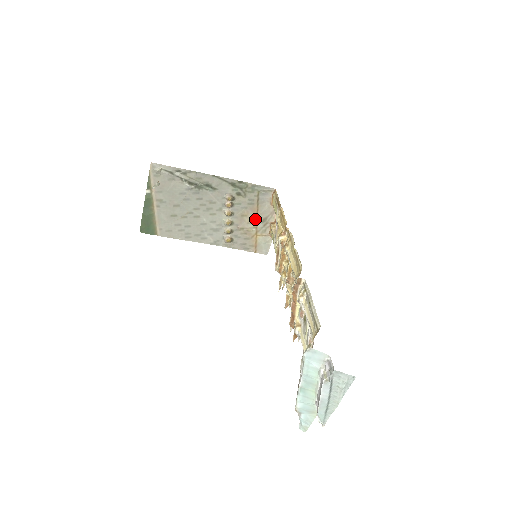
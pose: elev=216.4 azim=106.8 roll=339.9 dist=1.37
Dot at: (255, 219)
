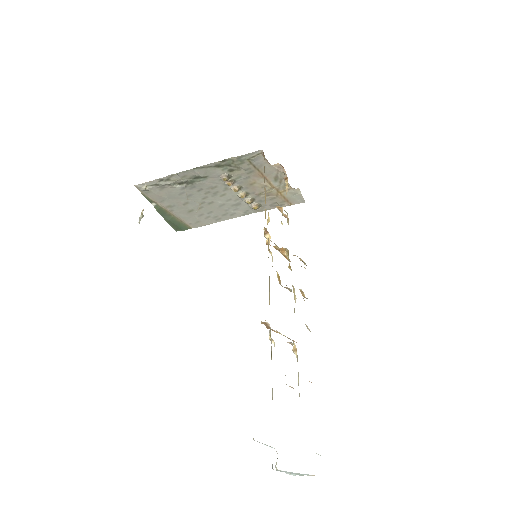
Dot at: (266, 181)
